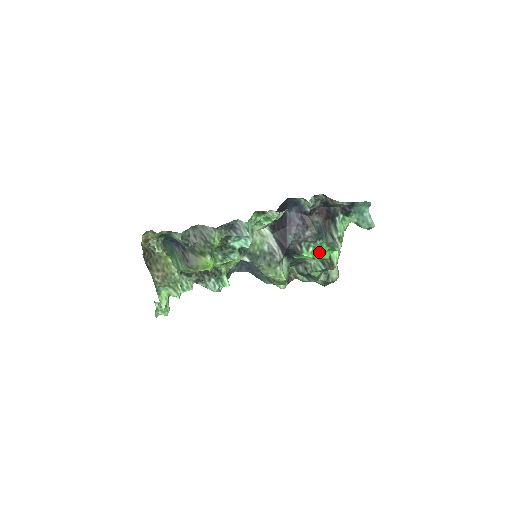
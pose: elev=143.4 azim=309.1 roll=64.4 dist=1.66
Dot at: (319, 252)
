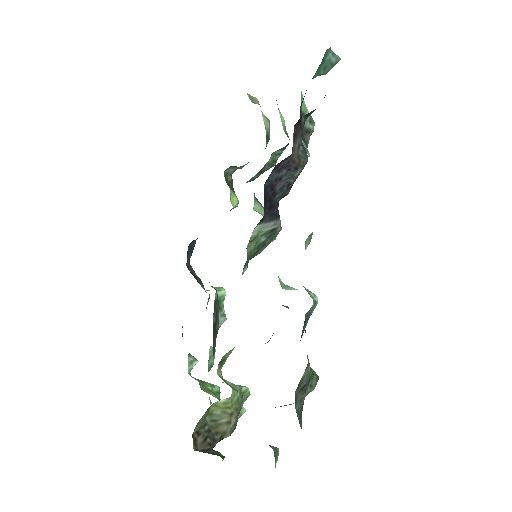
Dot at: occluded
